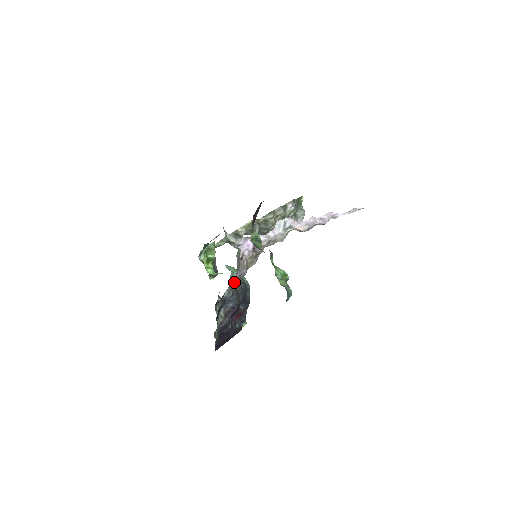
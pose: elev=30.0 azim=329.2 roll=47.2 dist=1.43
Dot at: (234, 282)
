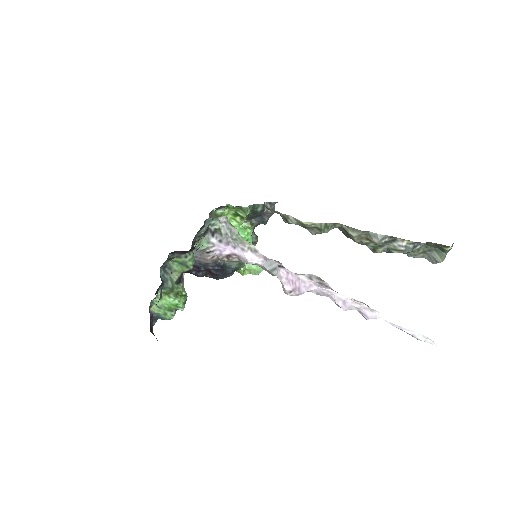
Dot at: occluded
